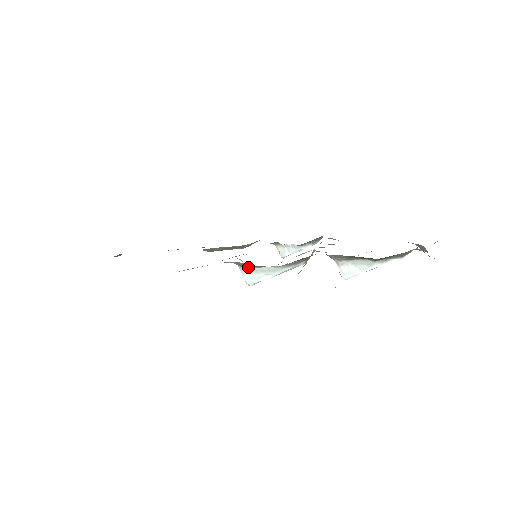
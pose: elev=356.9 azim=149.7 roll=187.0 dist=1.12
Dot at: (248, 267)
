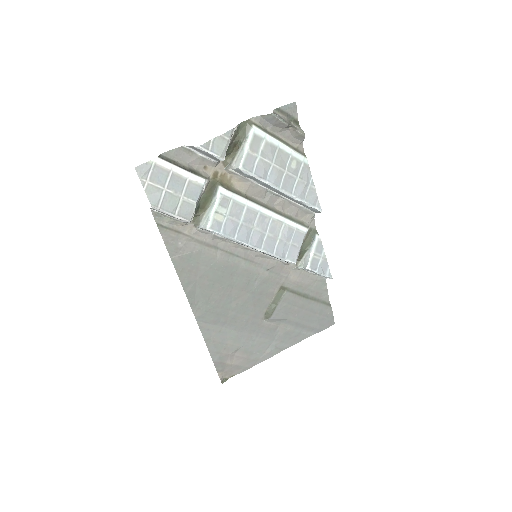
Dot at: (200, 220)
